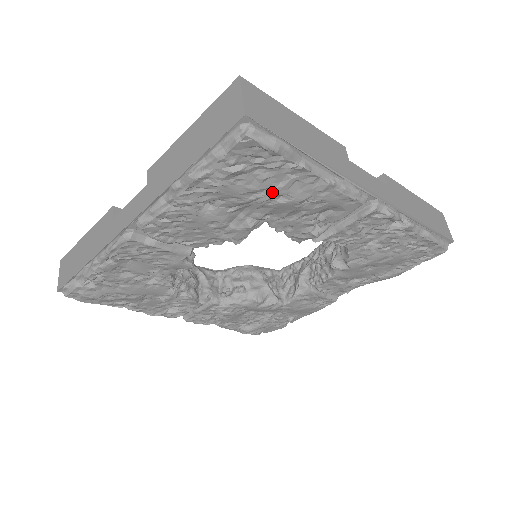
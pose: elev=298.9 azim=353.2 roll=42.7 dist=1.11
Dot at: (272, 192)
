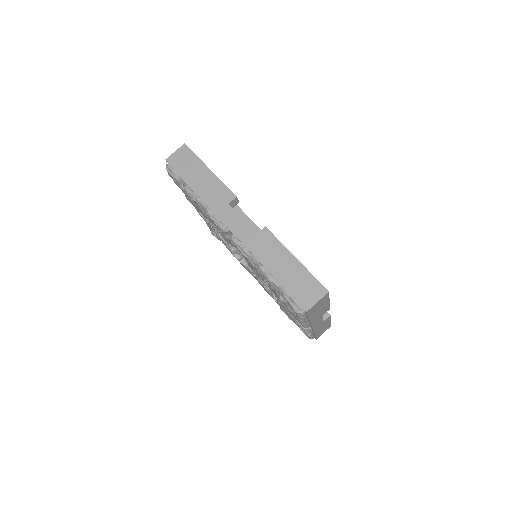
Dot at: (284, 304)
